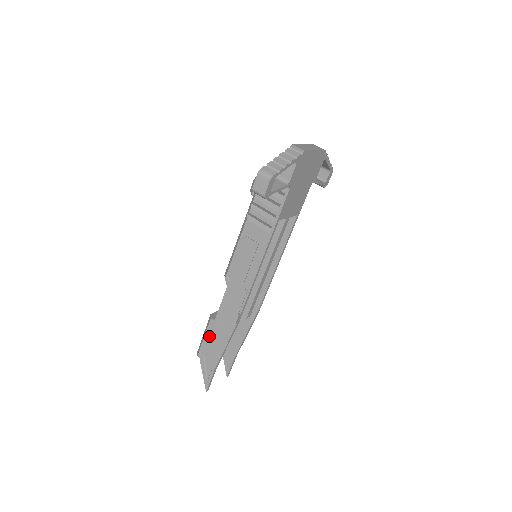
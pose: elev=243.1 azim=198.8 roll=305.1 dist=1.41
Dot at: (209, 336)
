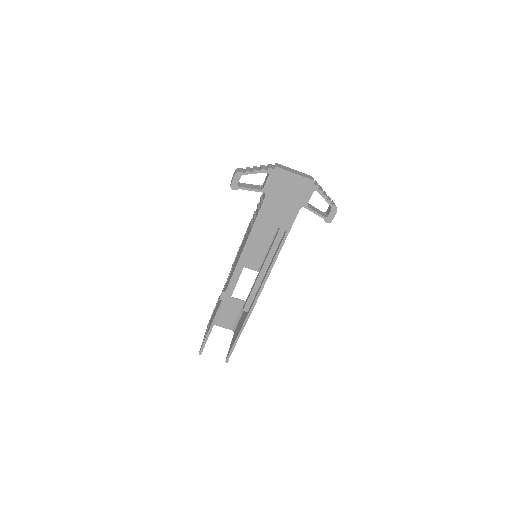
Dot at: (215, 309)
